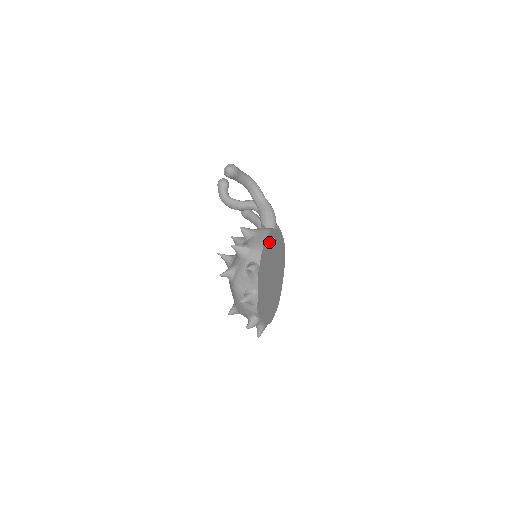
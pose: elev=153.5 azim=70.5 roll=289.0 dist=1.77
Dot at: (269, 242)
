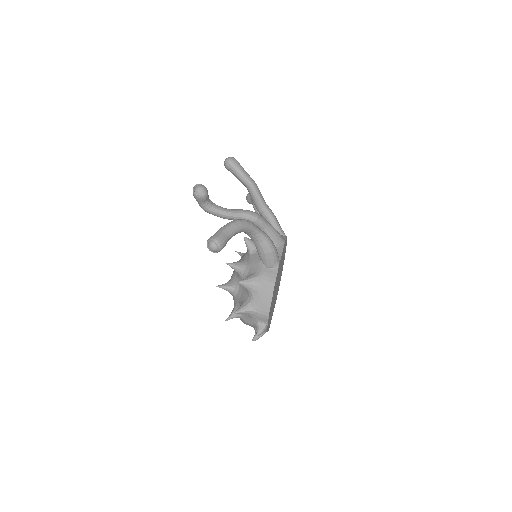
Dot at: occluded
